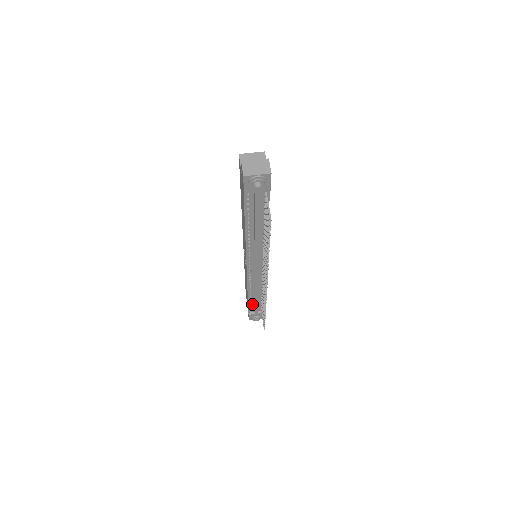
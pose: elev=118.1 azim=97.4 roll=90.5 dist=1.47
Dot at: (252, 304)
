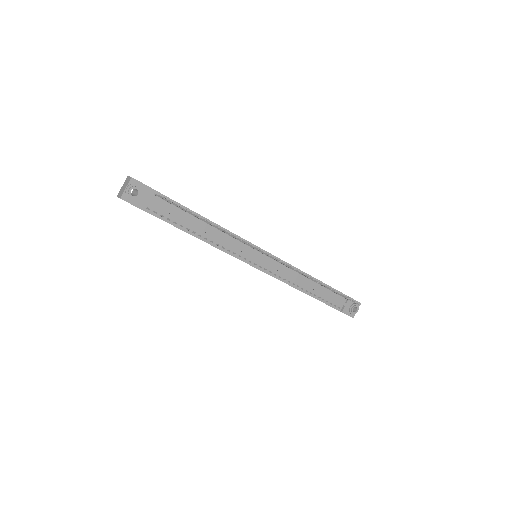
Dot at: (326, 300)
